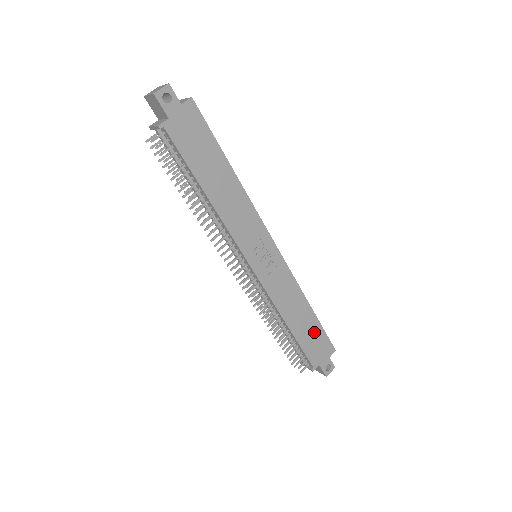
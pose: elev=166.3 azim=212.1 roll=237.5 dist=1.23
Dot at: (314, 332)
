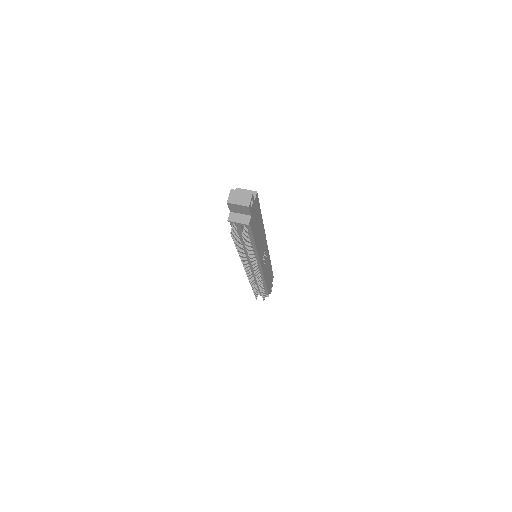
Dot at: (270, 276)
